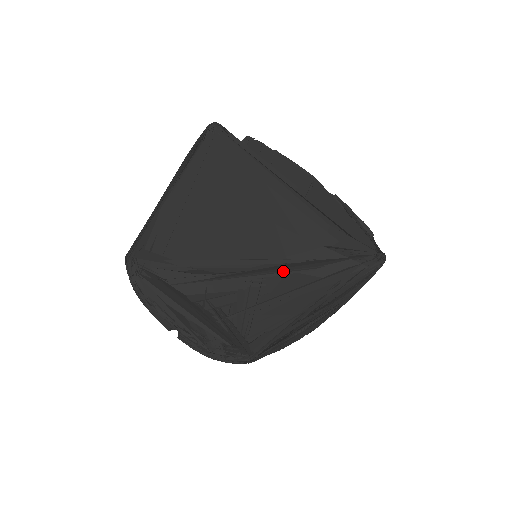
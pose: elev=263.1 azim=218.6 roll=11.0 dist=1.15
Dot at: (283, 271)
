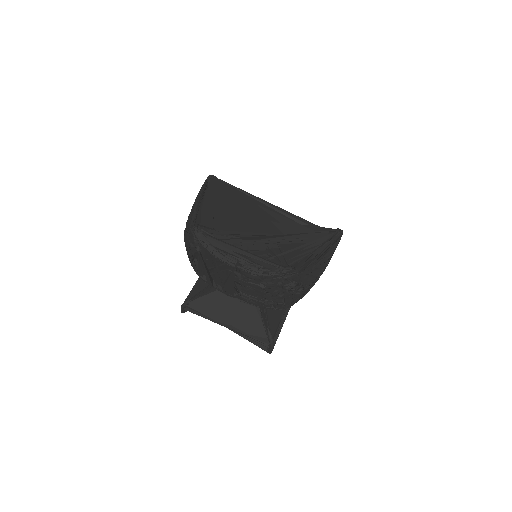
Dot at: (288, 239)
